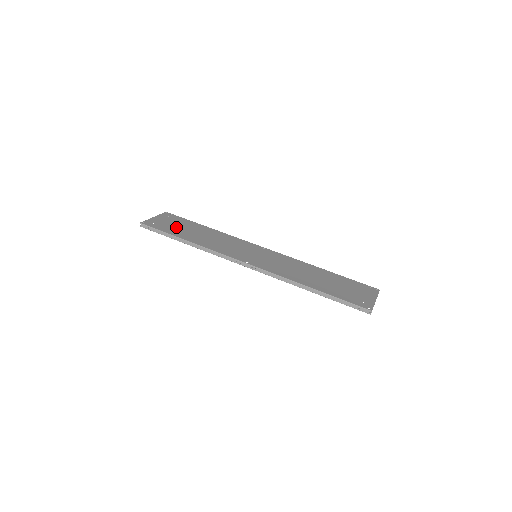
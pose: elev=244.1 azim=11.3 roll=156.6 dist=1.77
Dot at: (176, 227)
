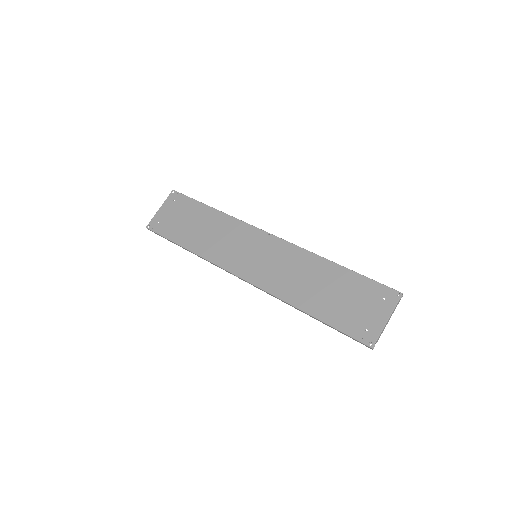
Dot at: (179, 223)
